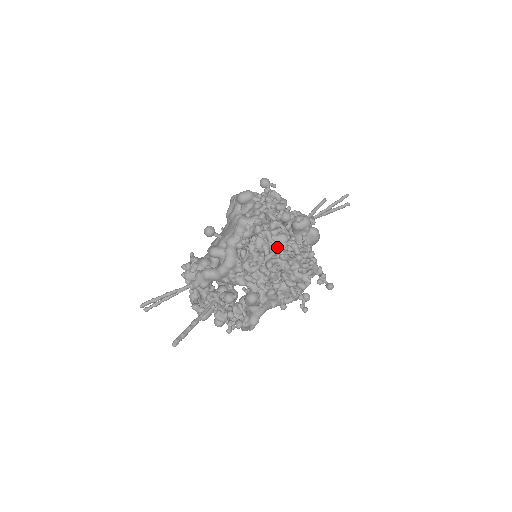
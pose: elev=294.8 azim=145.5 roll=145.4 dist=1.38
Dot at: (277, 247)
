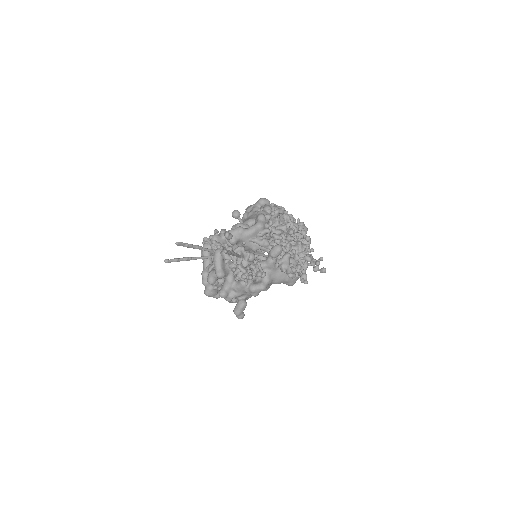
Dot at: (293, 228)
